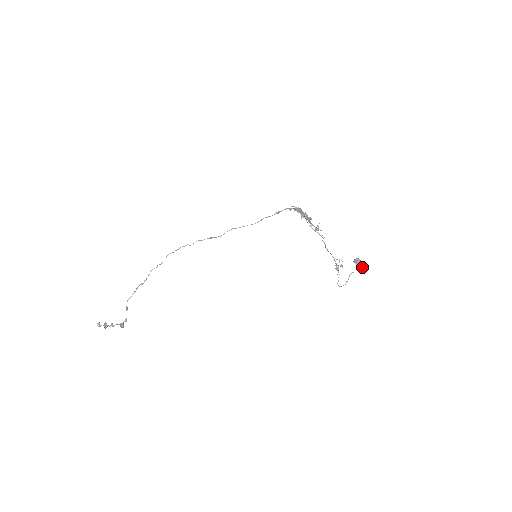
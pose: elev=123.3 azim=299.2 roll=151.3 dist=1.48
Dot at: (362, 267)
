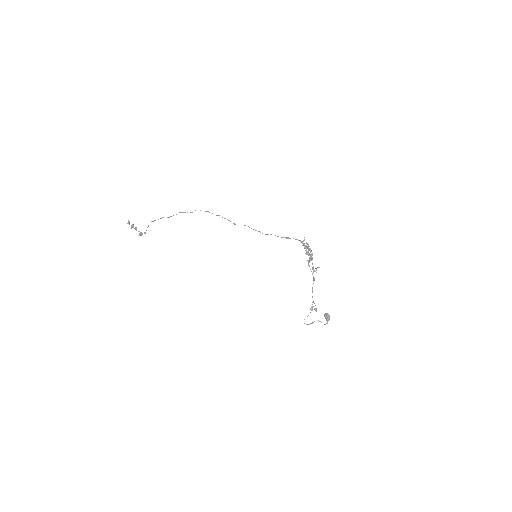
Dot at: (327, 323)
